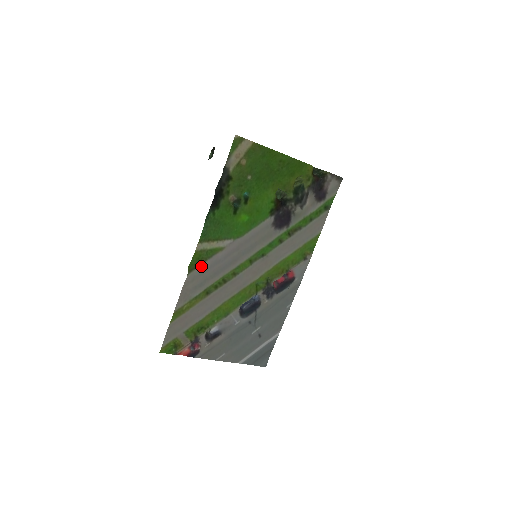
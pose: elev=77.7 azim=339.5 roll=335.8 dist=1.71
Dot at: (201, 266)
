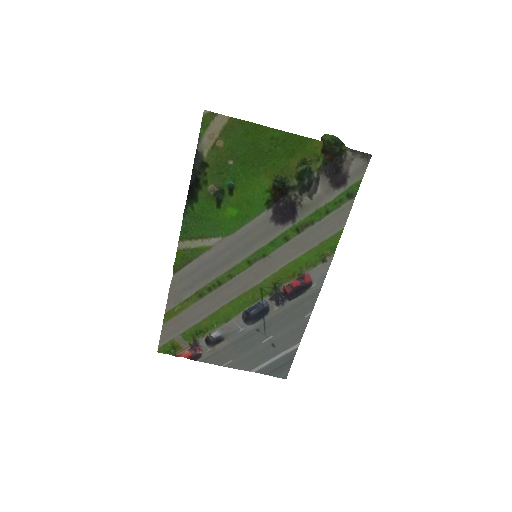
Dot at: (187, 266)
